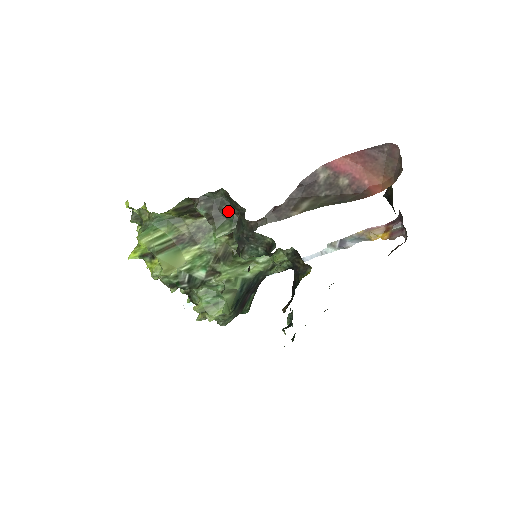
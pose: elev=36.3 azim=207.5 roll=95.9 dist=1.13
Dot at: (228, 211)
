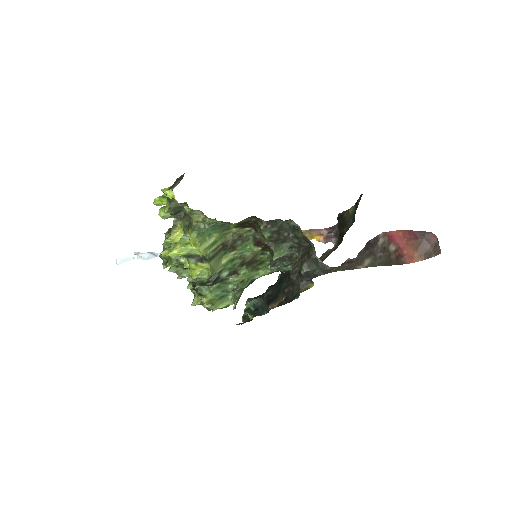
Dot at: (287, 238)
